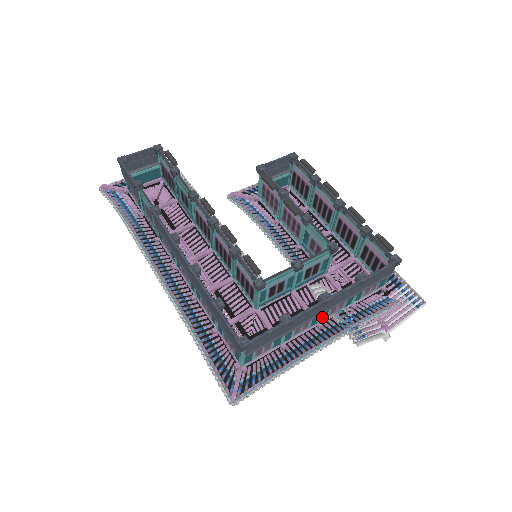
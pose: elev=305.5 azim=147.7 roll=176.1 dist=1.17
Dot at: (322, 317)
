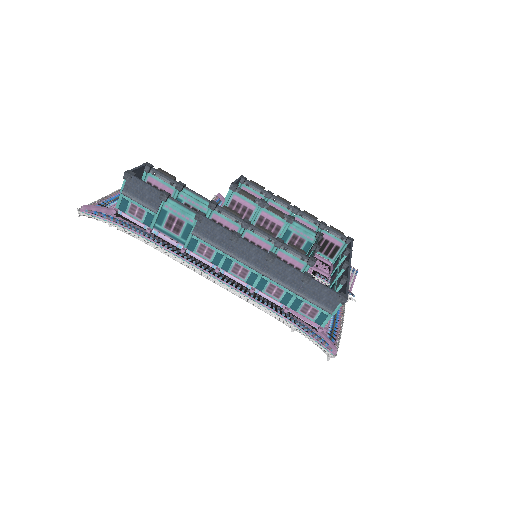
Dot at: occluded
